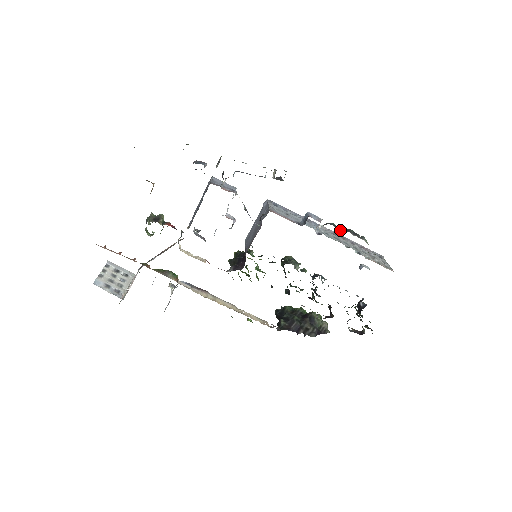
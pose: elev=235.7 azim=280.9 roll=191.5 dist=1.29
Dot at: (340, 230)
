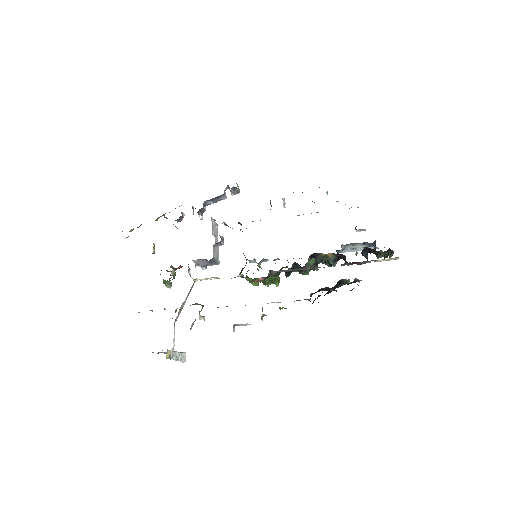
Dot at: occluded
